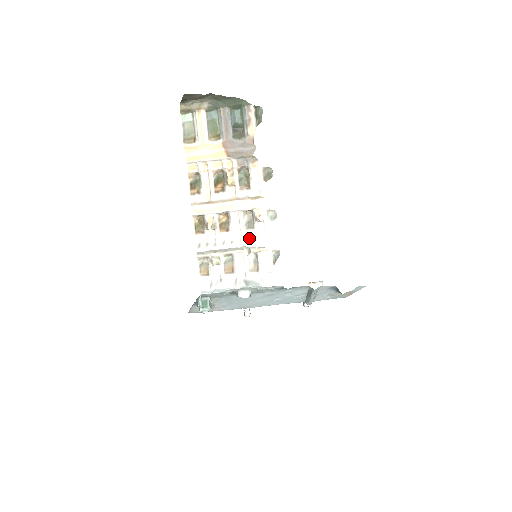
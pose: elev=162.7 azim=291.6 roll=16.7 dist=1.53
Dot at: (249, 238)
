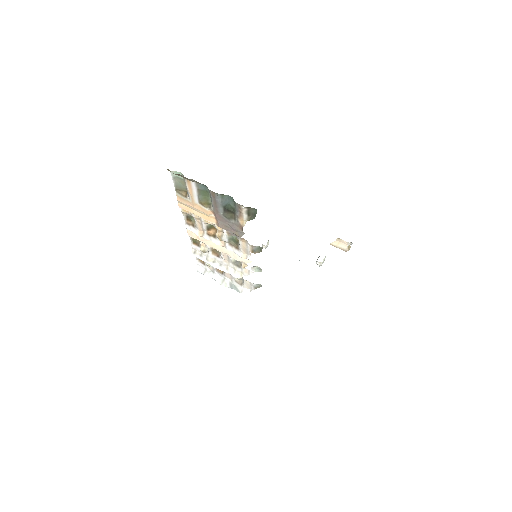
Dot at: (235, 271)
